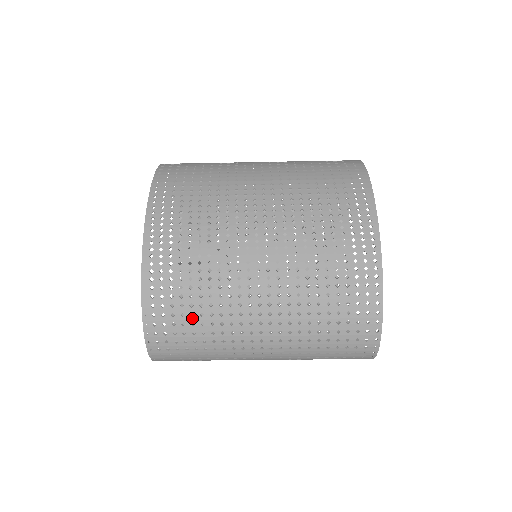
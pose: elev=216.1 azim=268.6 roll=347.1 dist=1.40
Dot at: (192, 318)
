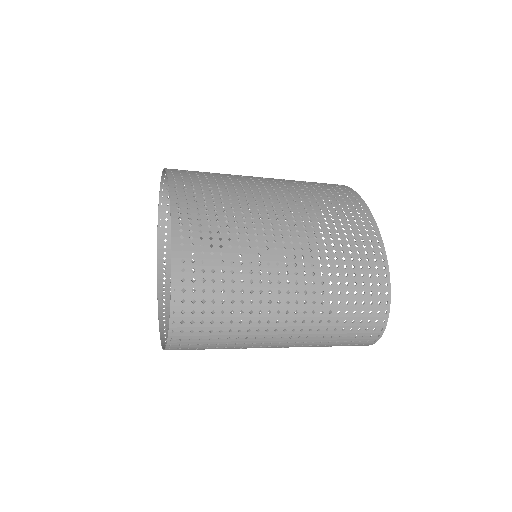
Dot at: (223, 284)
